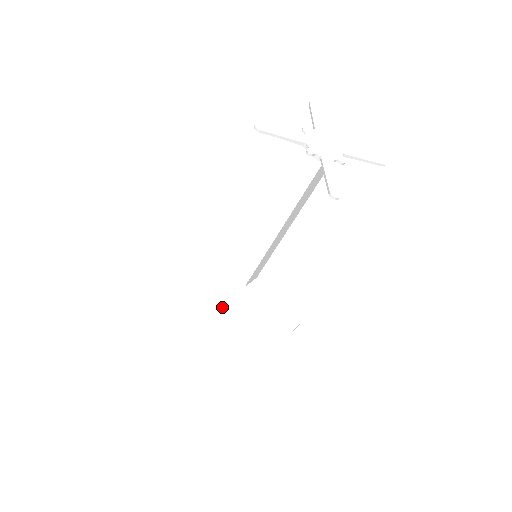
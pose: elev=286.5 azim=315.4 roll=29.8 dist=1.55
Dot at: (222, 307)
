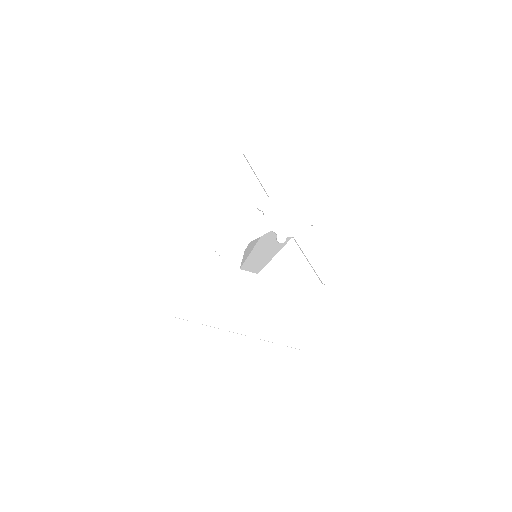
Dot at: (251, 308)
